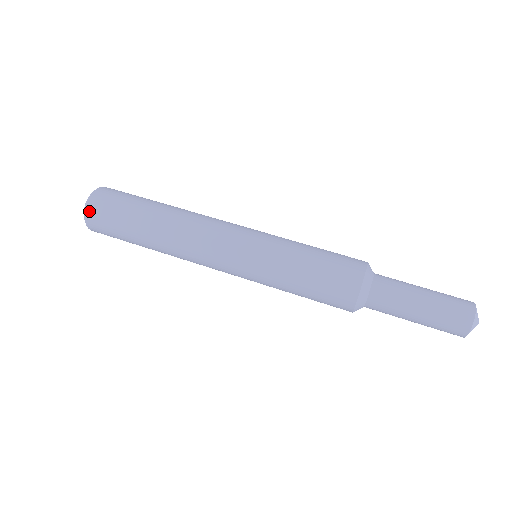
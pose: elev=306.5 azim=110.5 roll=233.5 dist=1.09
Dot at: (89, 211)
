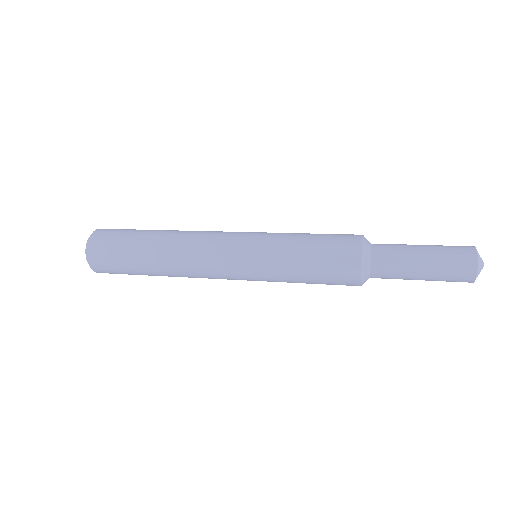
Dot at: (91, 245)
